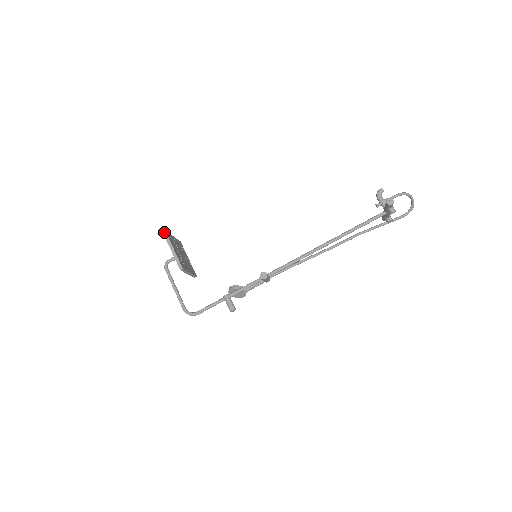
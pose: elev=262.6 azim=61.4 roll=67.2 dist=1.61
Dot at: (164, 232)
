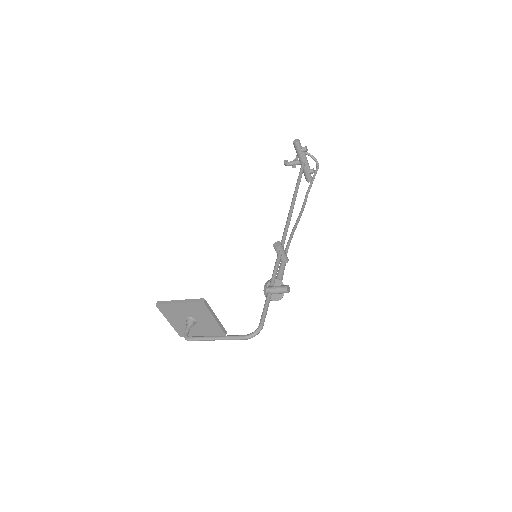
Dot at: (156, 303)
